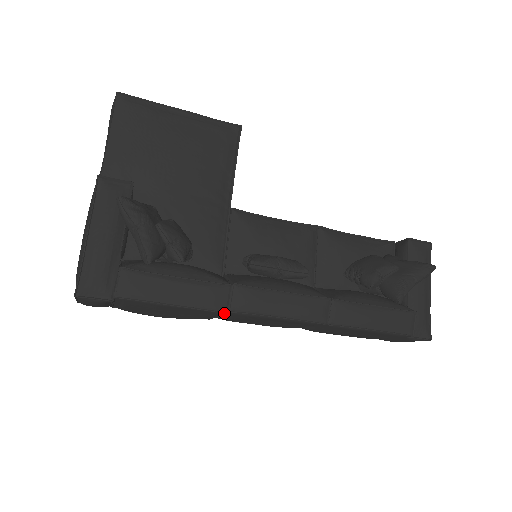
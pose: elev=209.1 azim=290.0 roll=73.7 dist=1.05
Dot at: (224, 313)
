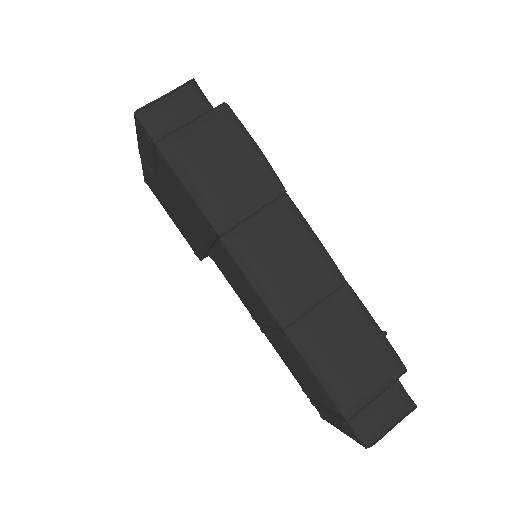
Dot at: (284, 188)
